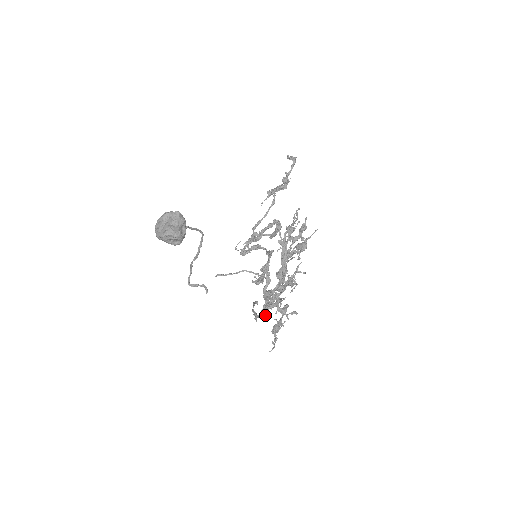
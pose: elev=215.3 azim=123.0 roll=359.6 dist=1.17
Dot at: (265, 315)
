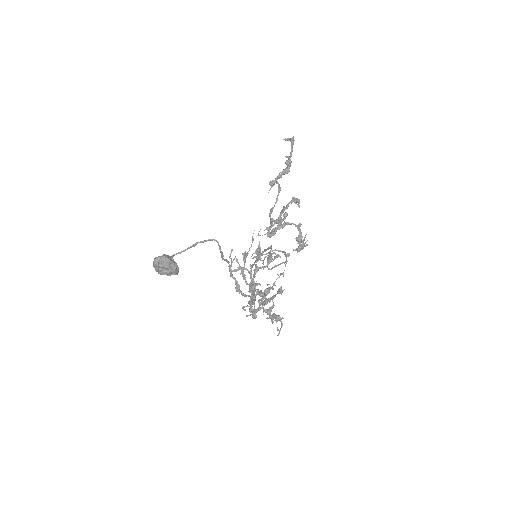
Dot at: (254, 317)
